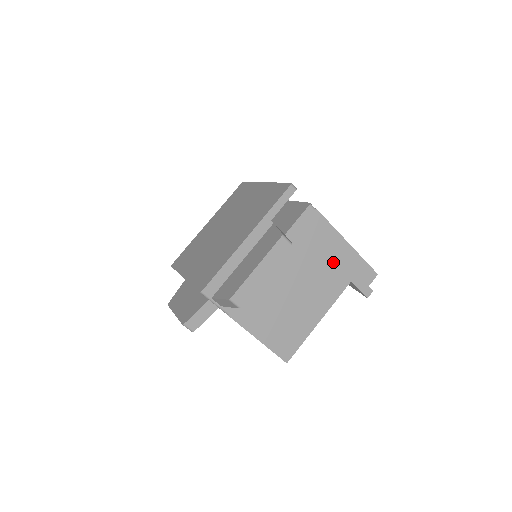
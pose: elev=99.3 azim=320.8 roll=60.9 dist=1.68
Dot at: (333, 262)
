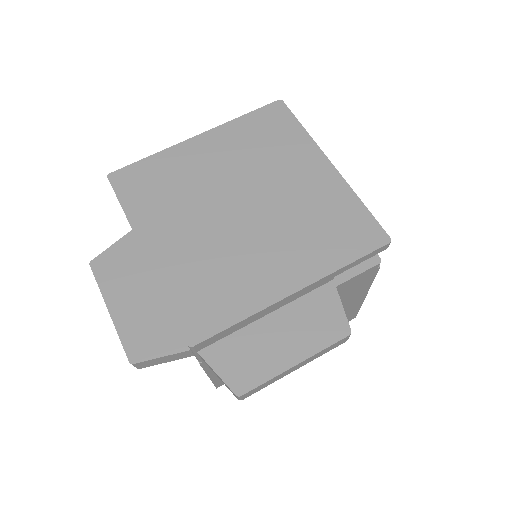
Dot at: occluded
